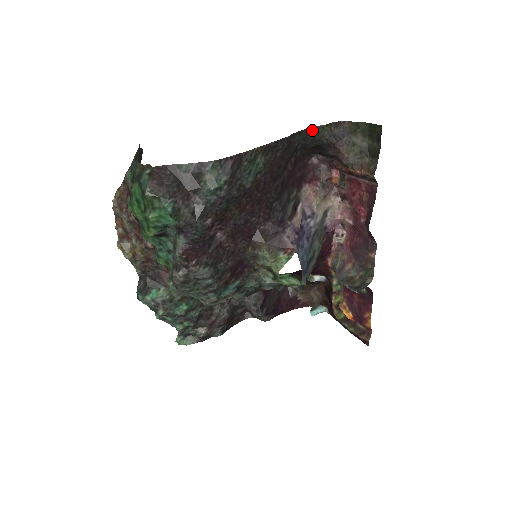
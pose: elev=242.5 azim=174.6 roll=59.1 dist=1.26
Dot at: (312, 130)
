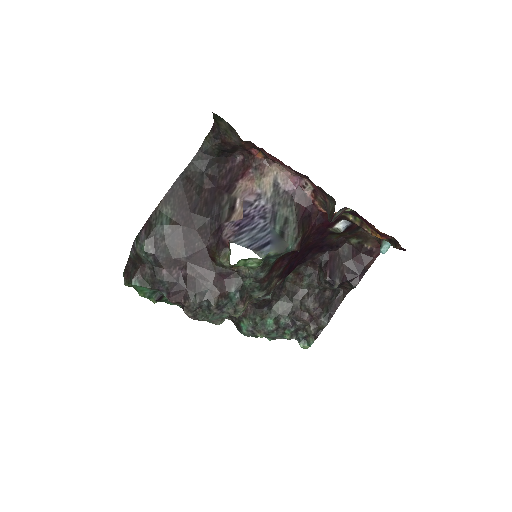
Dot at: (201, 151)
